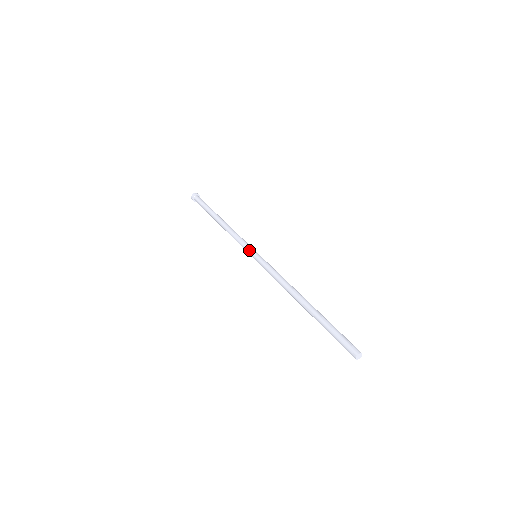
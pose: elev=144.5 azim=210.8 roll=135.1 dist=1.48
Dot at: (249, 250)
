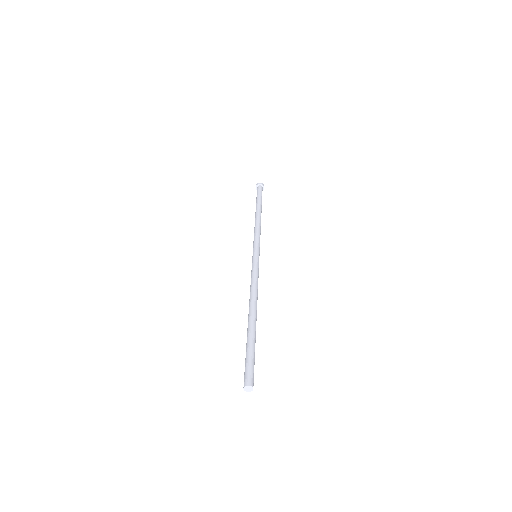
Dot at: (253, 249)
